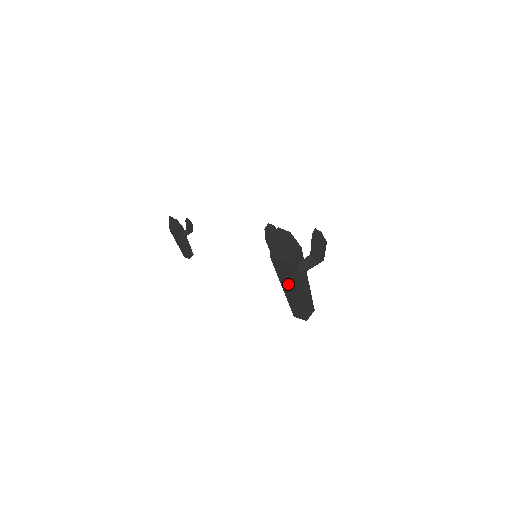
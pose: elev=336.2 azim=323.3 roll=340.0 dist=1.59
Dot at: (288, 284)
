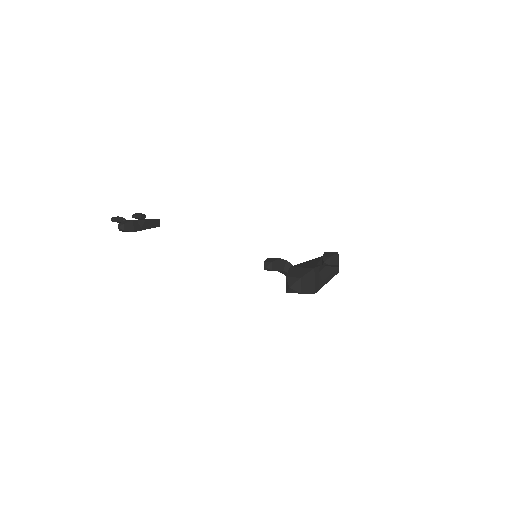
Dot at: occluded
